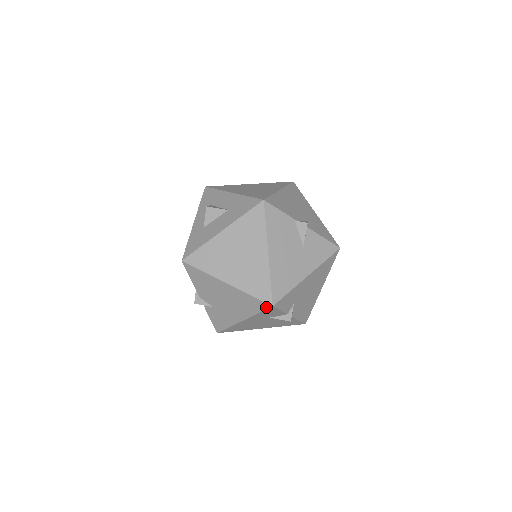
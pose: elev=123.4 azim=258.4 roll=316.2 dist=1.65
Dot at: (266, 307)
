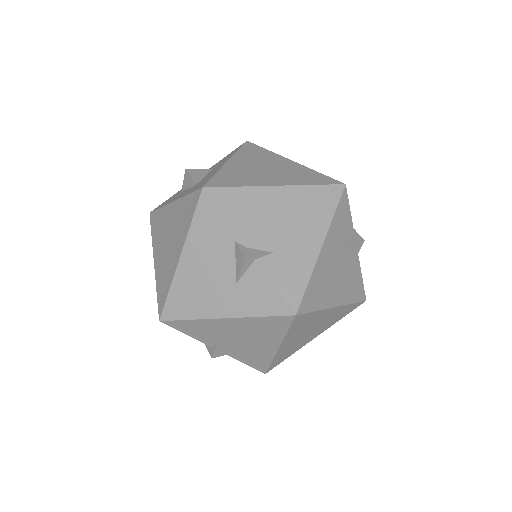
Dot at: (339, 192)
